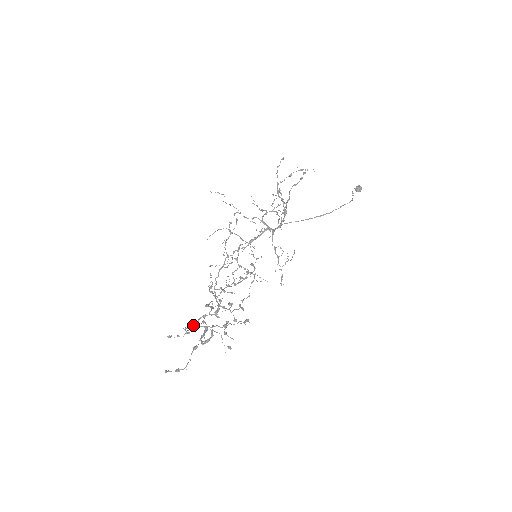
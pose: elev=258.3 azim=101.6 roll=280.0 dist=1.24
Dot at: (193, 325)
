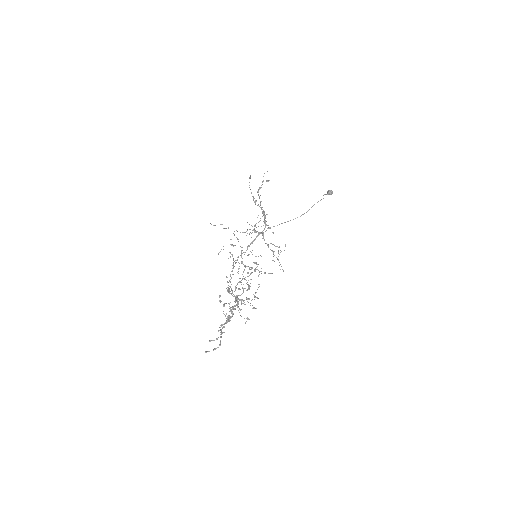
Dot at: (224, 324)
